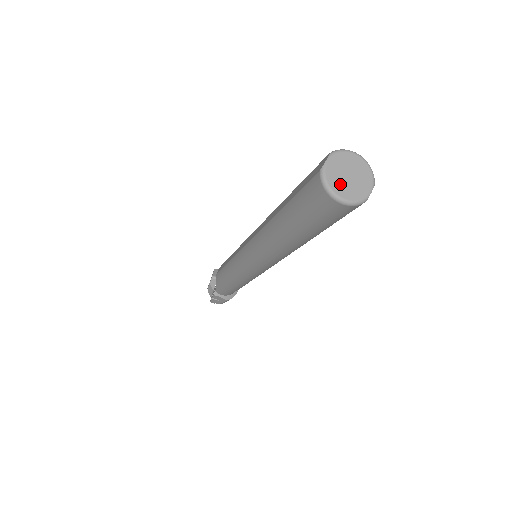
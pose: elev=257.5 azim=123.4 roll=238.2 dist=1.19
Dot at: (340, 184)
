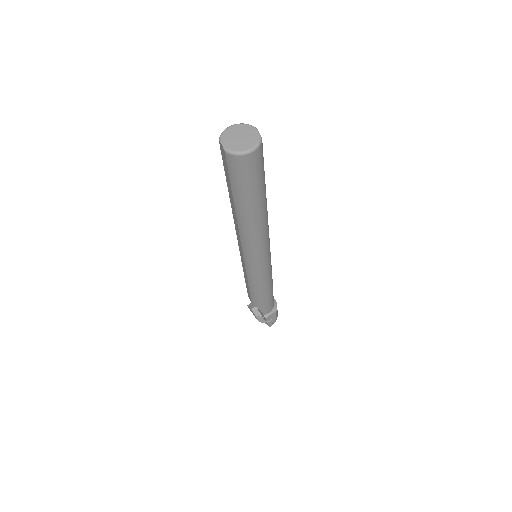
Dot at: (241, 145)
